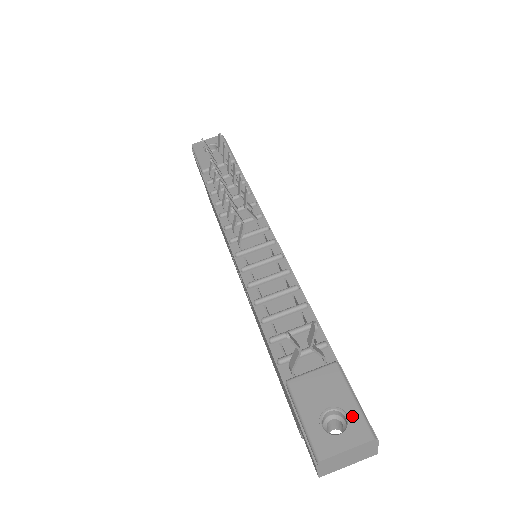
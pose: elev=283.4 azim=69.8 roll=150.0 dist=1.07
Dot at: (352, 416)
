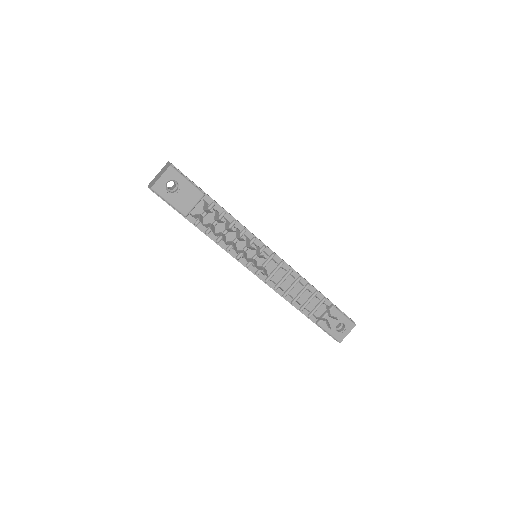
Dot at: (346, 323)
